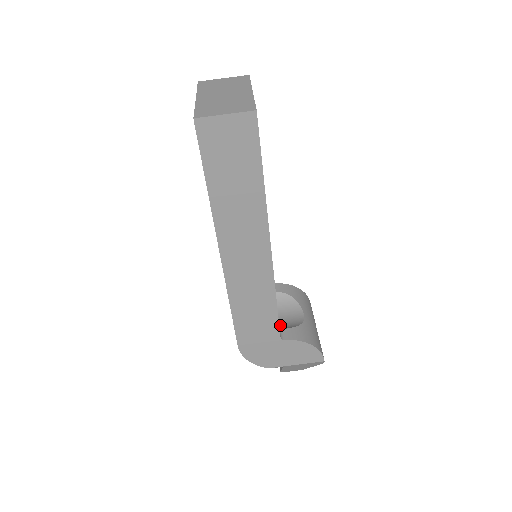
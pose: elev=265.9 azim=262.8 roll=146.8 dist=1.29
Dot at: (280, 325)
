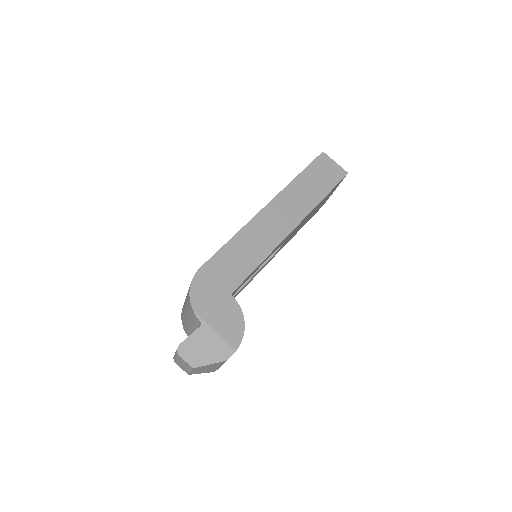
Dot at: occluded
